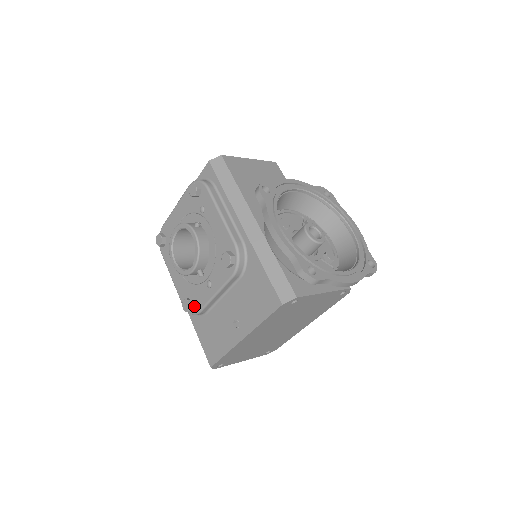
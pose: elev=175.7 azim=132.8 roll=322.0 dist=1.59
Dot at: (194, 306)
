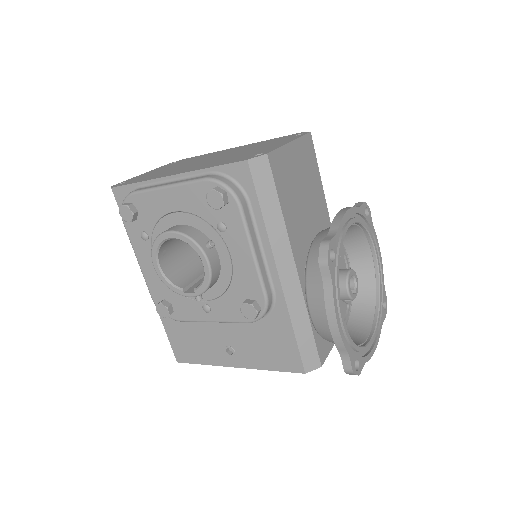
Dot at: (173, 312)
